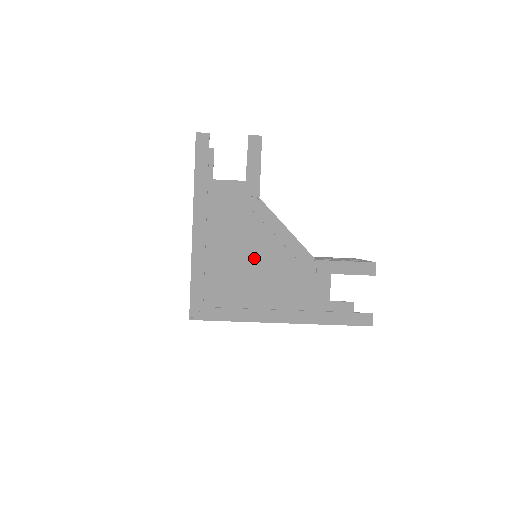
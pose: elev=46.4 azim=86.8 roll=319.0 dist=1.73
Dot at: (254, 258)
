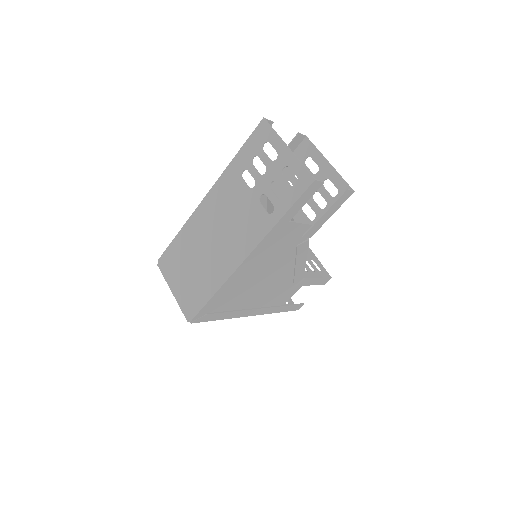
Dot at: (269, 279)
